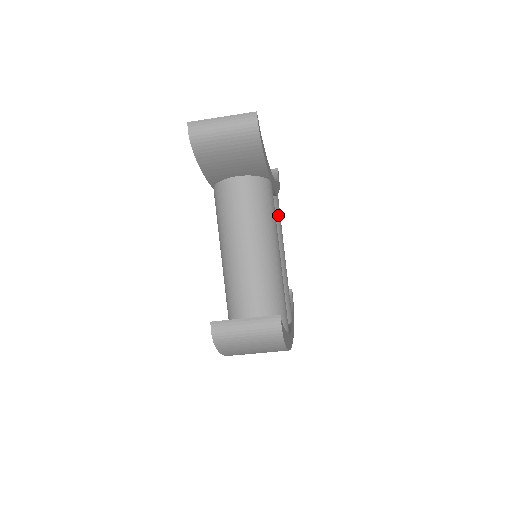
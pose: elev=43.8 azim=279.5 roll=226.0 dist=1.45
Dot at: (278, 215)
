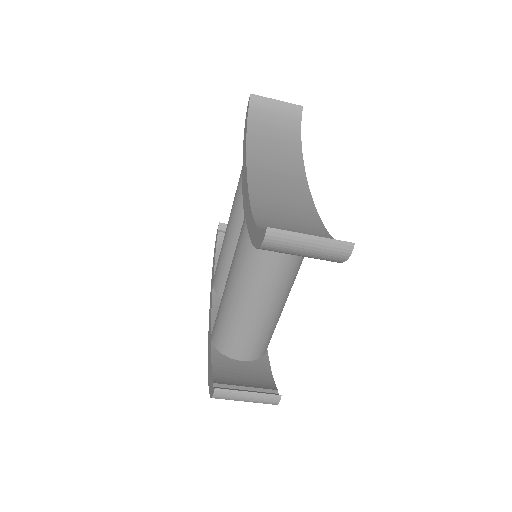
Dot at: occluded
